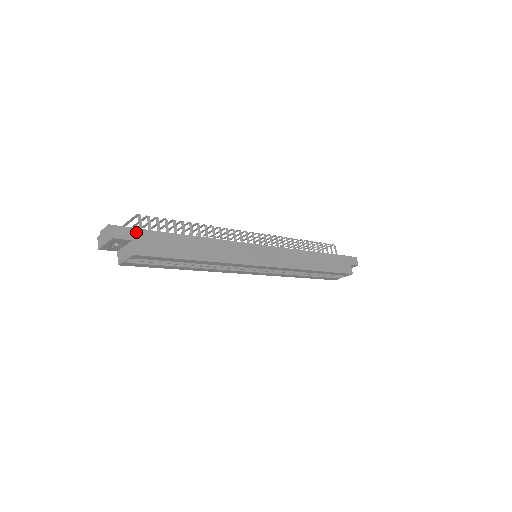
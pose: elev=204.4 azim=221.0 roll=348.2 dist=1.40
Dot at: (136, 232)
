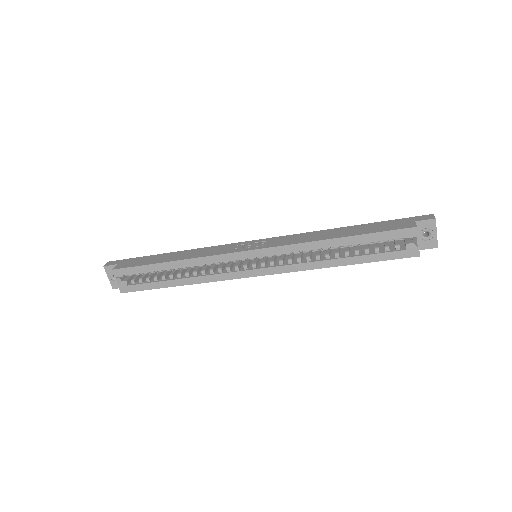
Dot at: (124, 261)
